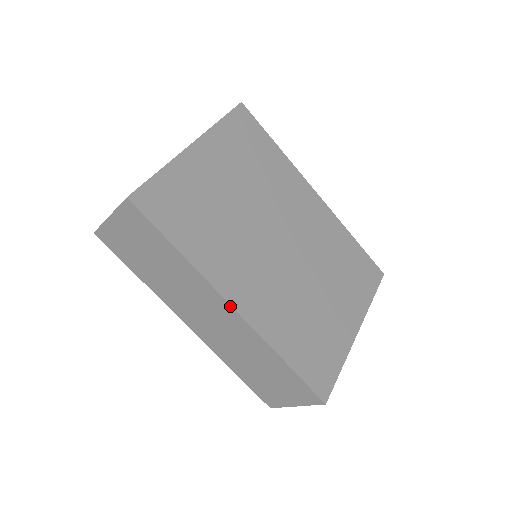
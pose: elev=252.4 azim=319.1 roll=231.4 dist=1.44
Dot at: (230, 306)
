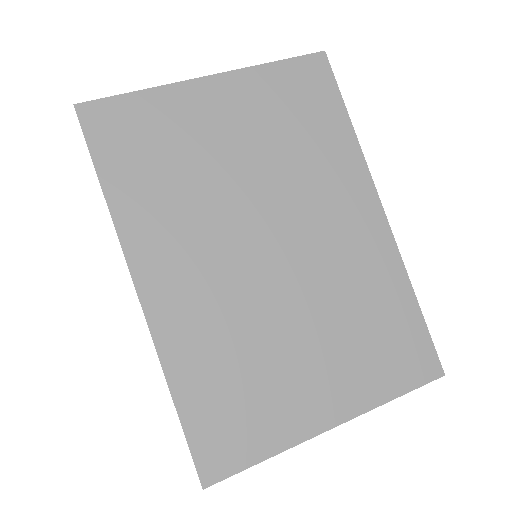
Dot at: (135, 287)
